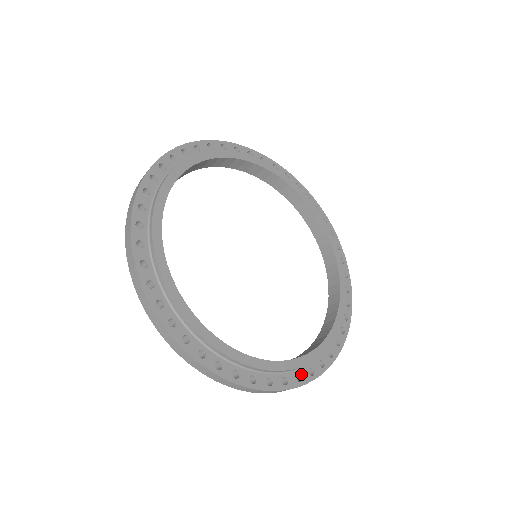
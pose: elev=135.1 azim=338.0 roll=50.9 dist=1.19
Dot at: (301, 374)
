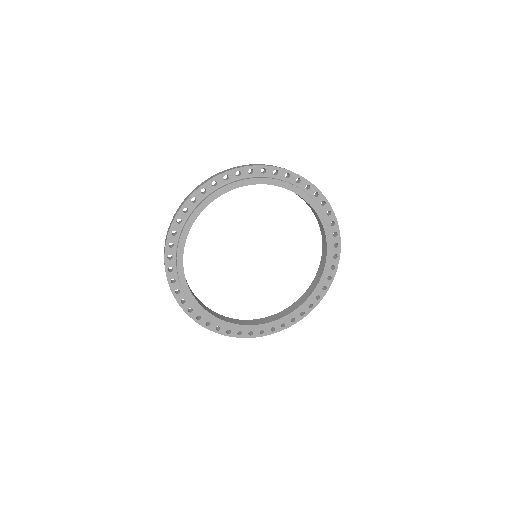
Dot at: (264, 330)
